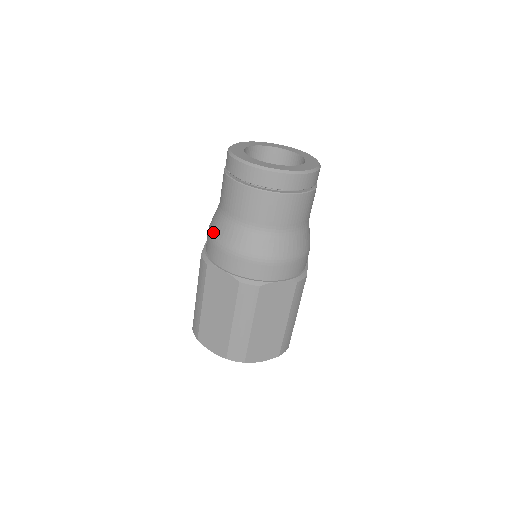
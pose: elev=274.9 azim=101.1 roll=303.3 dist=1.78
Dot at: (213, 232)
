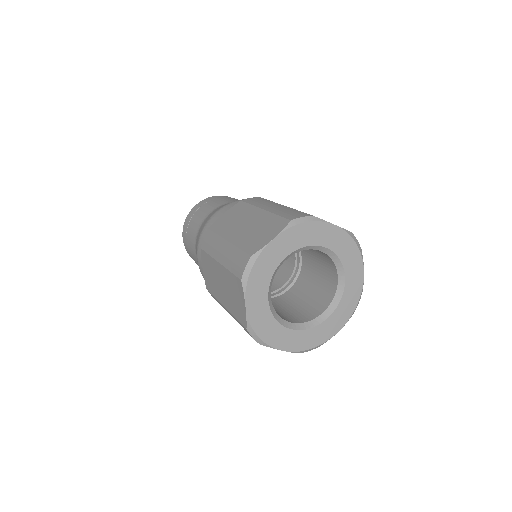
Dot at: (200, 233)
